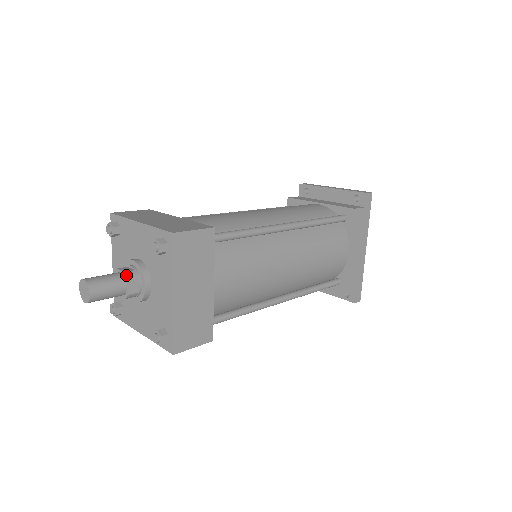
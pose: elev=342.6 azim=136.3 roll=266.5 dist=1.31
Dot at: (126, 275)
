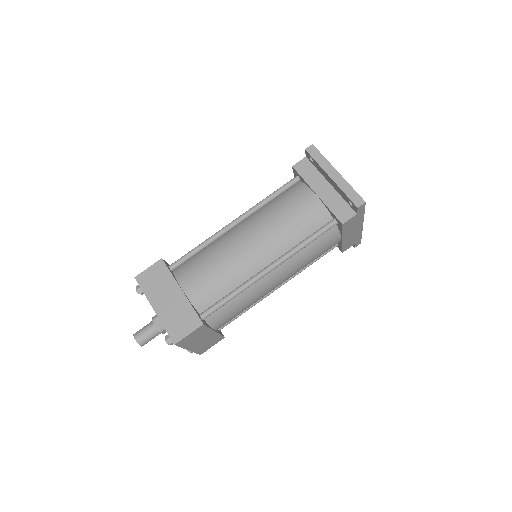
Dot at: (158, 330)
